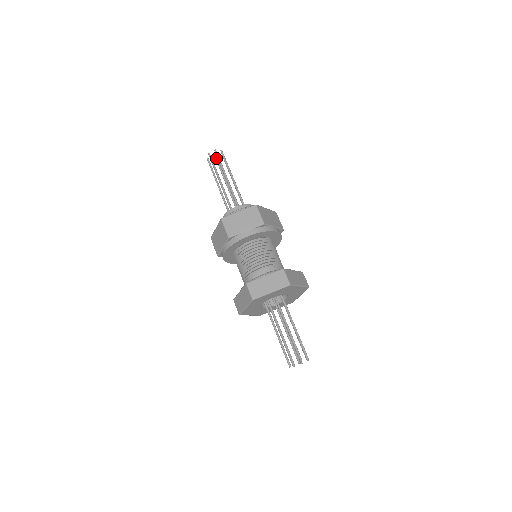
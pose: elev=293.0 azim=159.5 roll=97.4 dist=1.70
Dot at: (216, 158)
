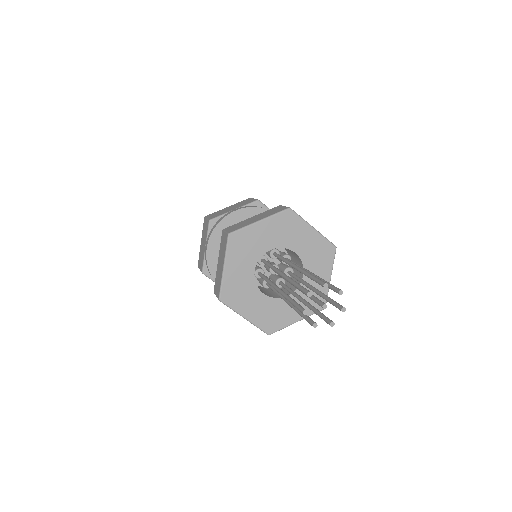
Dot at: occluded
